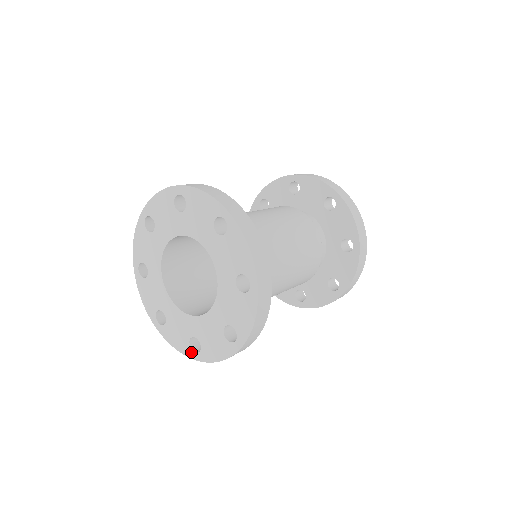
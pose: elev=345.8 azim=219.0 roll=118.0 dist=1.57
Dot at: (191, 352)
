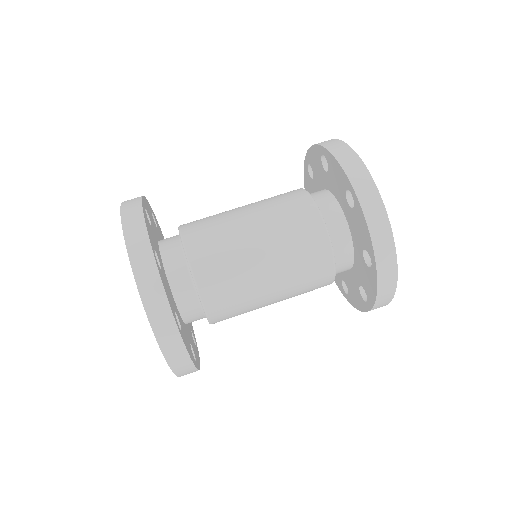
Dot at: occluded
